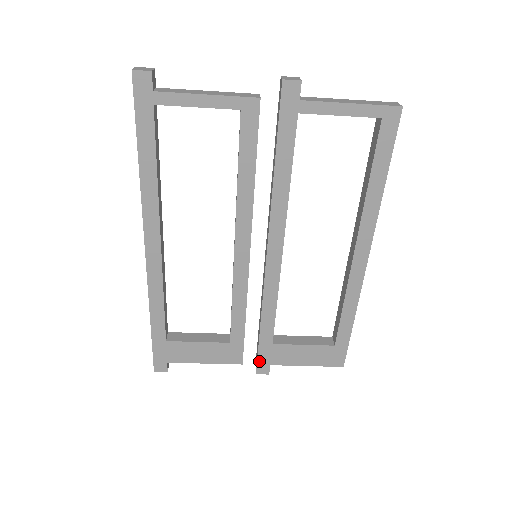
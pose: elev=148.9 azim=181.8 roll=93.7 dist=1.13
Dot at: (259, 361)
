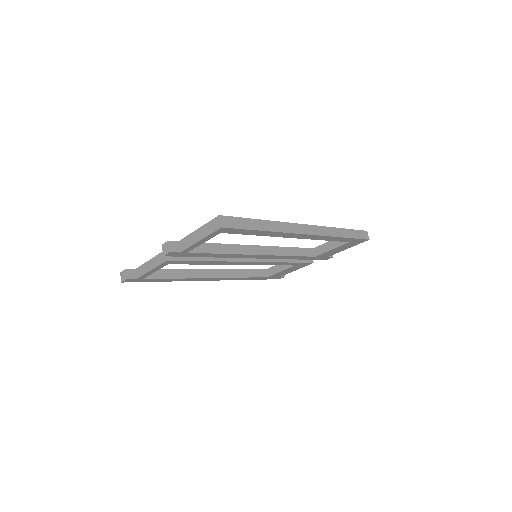
Dot at: (319, 259)
